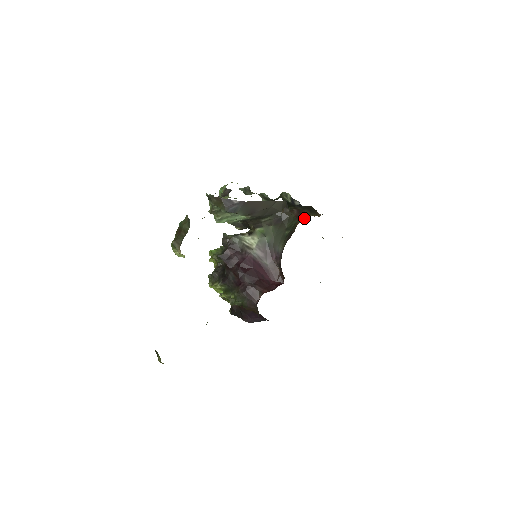
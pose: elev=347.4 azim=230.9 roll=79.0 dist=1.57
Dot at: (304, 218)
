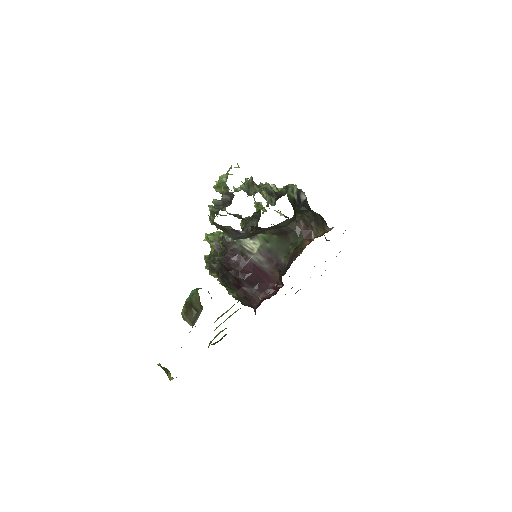
Dot at: (311, 238)
